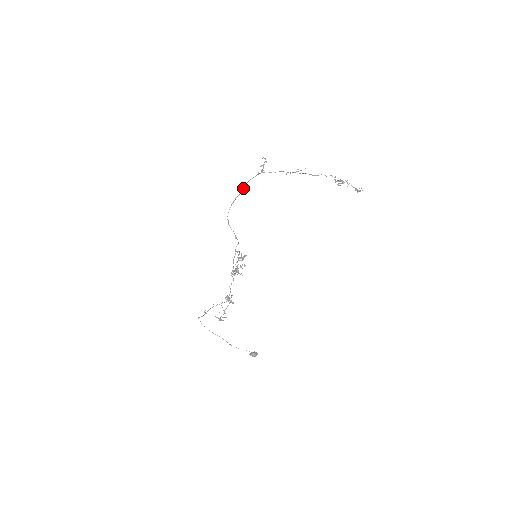
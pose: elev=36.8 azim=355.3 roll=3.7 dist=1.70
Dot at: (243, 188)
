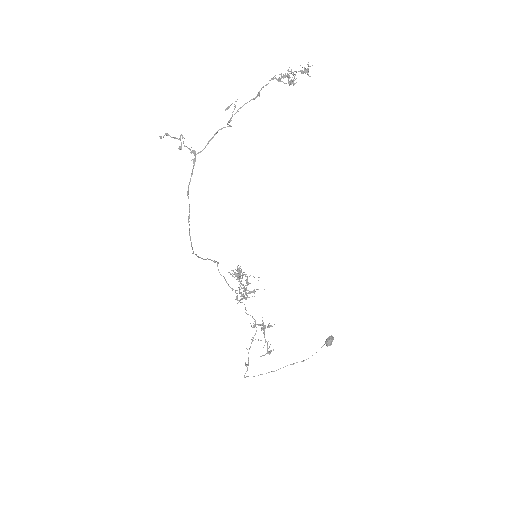
Dot at: occluded
